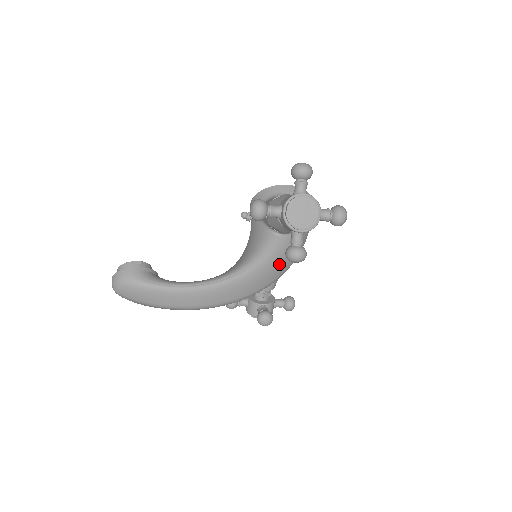
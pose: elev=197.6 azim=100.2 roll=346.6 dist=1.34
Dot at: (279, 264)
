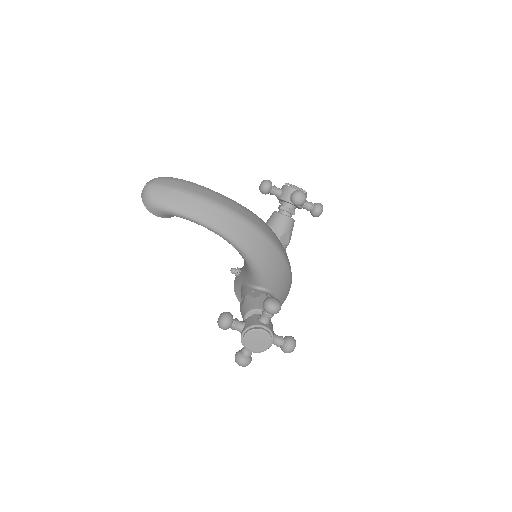
Dot at: (281, 243)
